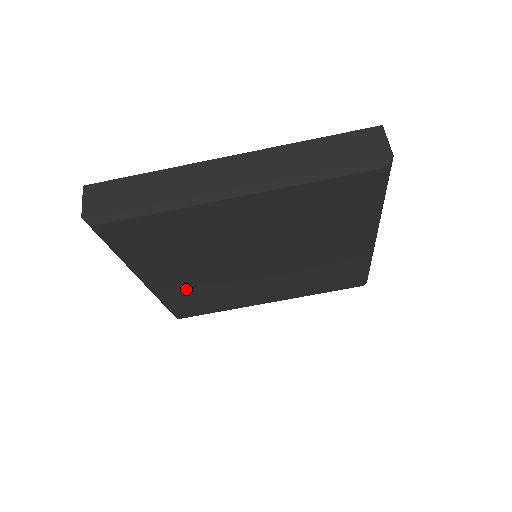
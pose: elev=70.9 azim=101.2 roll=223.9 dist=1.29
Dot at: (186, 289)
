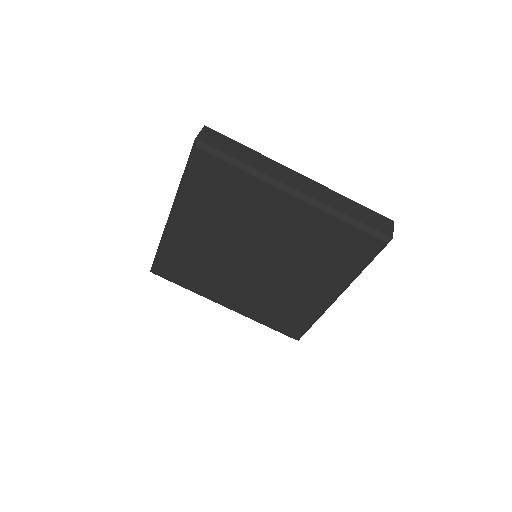
Dot at: (255, 304)
